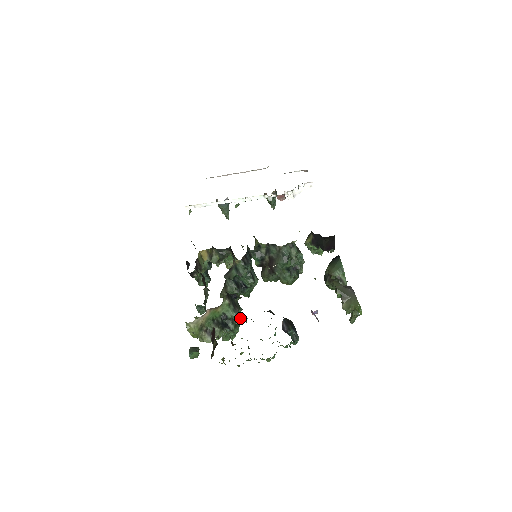
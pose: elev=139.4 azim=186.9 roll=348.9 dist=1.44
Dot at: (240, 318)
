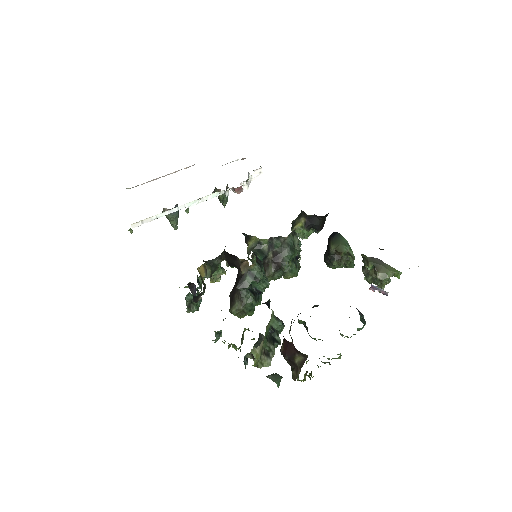
Dot at: (282, 326)
